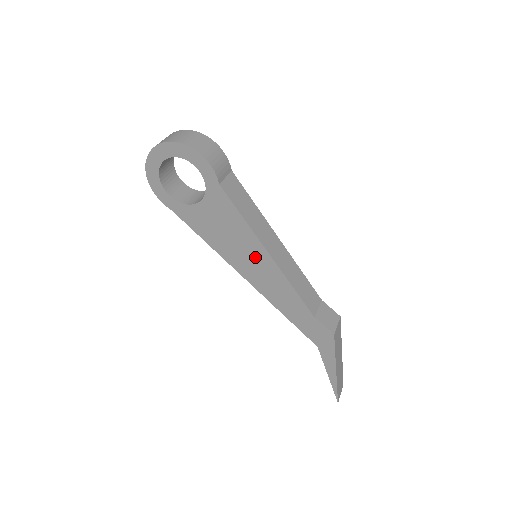
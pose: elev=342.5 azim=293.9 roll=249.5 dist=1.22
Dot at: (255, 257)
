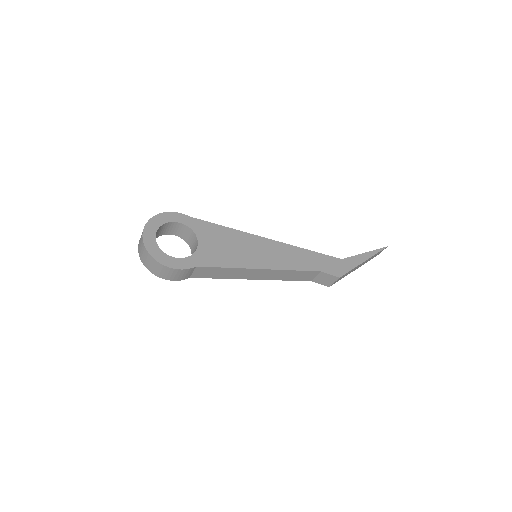
Dot at: occluded
